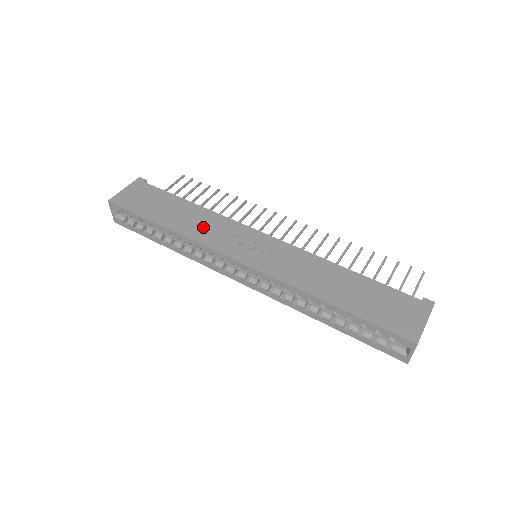
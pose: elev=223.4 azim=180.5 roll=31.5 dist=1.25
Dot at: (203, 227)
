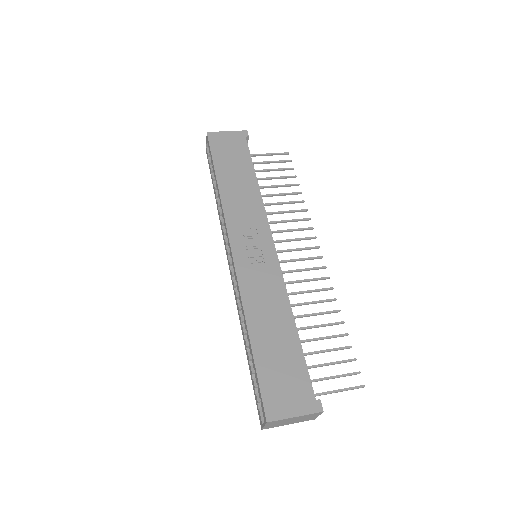
Dot at: (240, 203)
